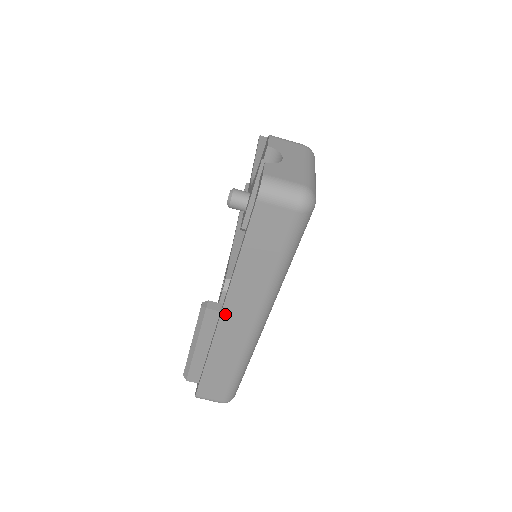
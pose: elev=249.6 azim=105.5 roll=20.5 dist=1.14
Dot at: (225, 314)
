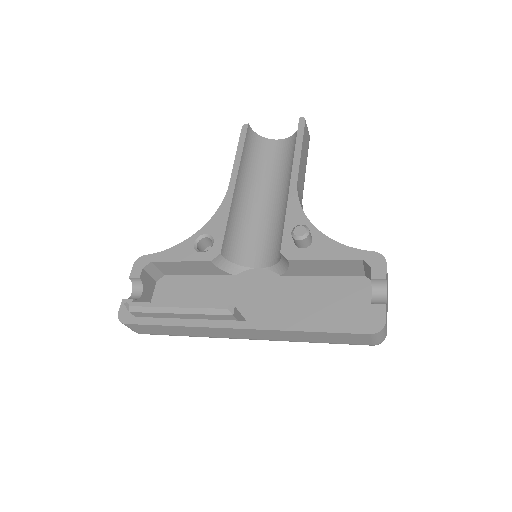
Dot at: (244, 330)
